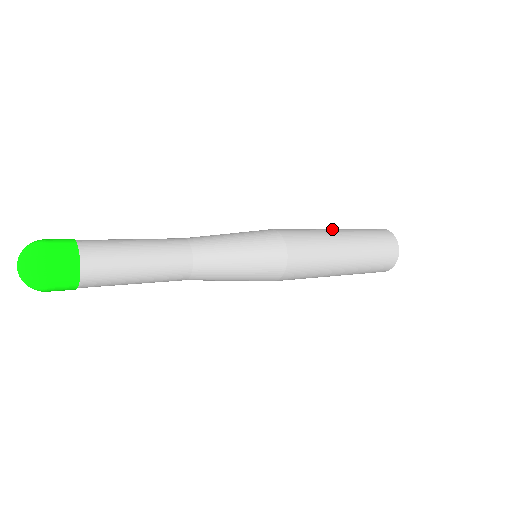
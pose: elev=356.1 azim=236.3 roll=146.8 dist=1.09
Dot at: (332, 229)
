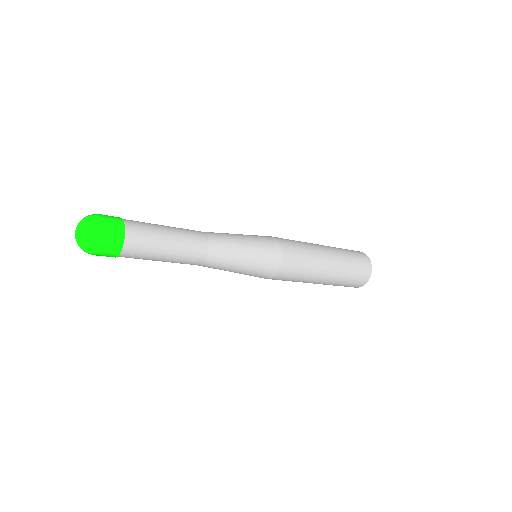
Dot at: (321, 245)
